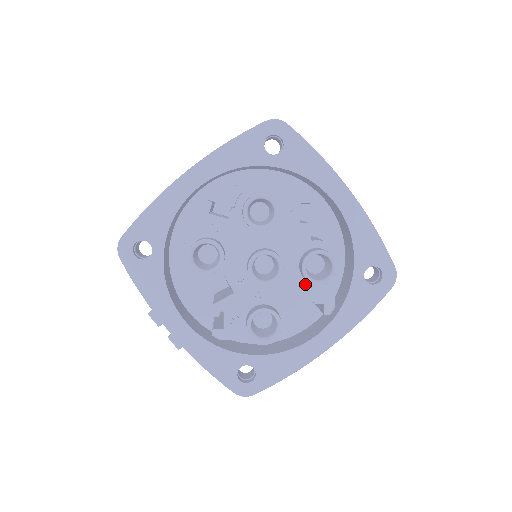
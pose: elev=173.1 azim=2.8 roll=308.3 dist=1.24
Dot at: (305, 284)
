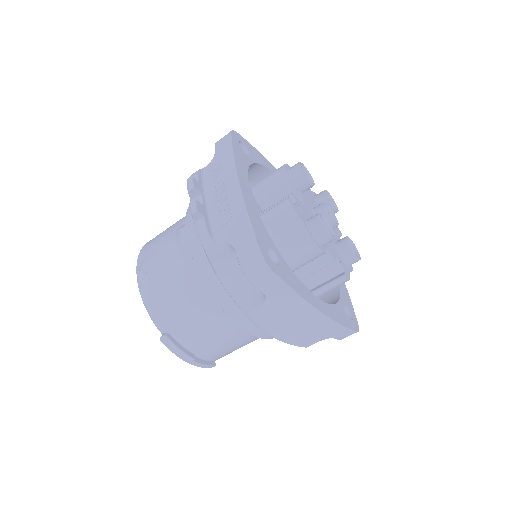
Dot at: (337, 252)
